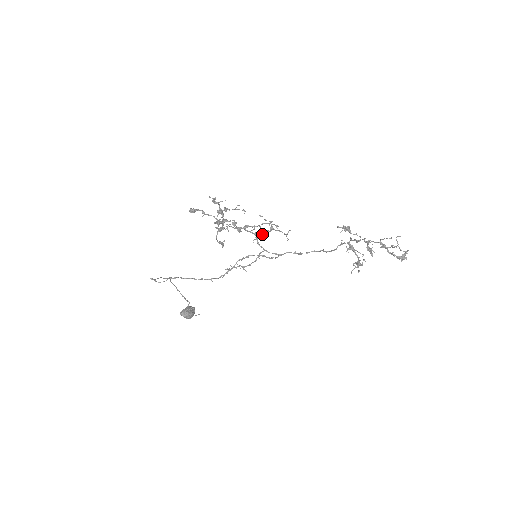
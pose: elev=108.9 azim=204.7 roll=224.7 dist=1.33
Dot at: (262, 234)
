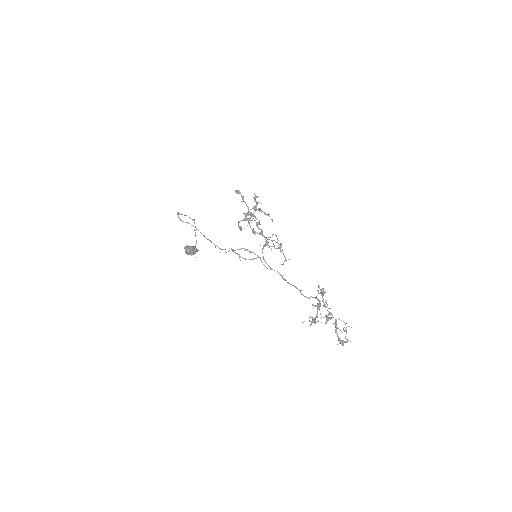
Dot at: (270, 246)
